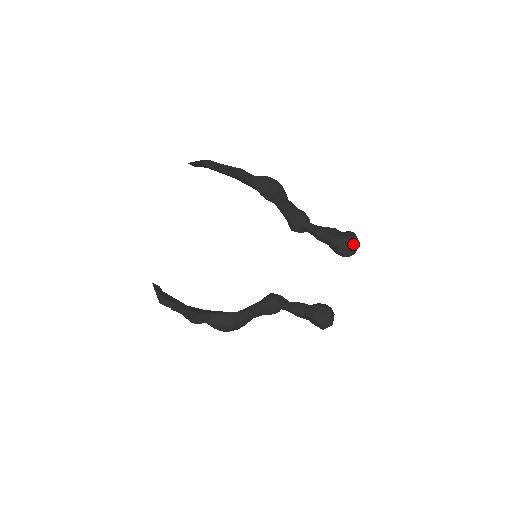
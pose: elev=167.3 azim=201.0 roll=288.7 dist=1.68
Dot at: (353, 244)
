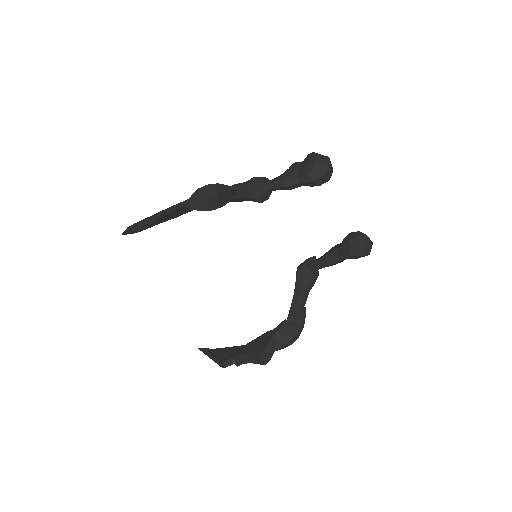
Dot at: (324, 165)
